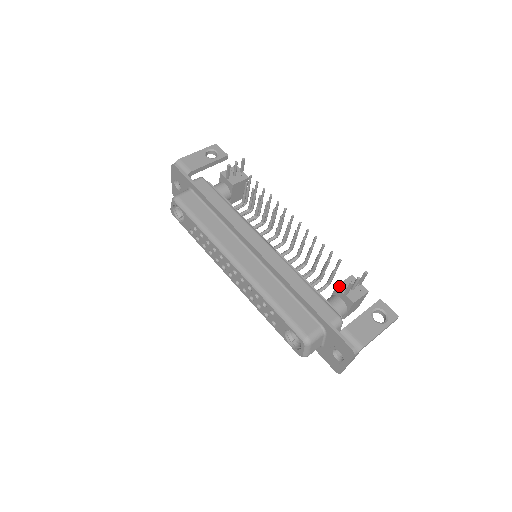
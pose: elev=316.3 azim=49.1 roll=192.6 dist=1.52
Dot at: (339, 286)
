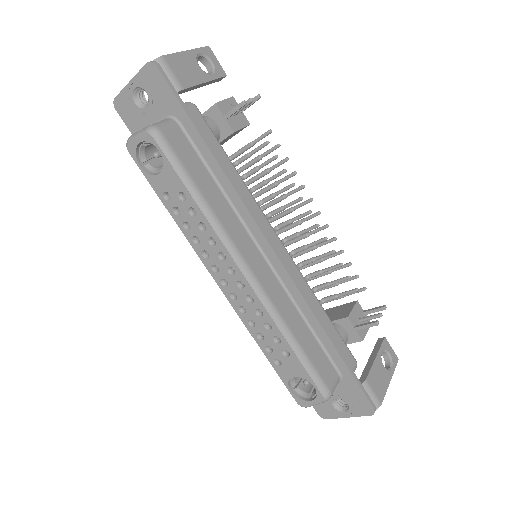
Dot at: (350, 317)
